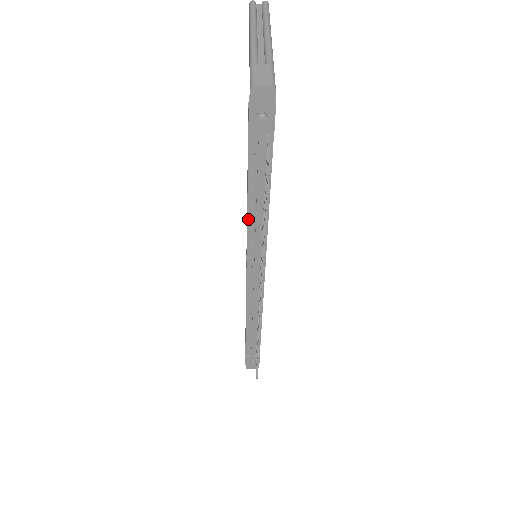
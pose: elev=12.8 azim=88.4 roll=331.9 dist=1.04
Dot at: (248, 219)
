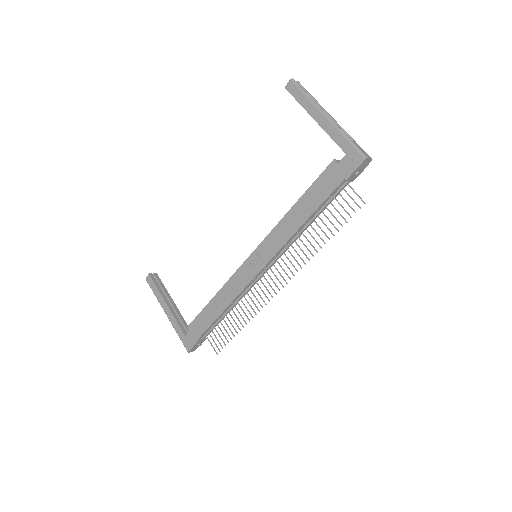
Dot at: (297, 231)
